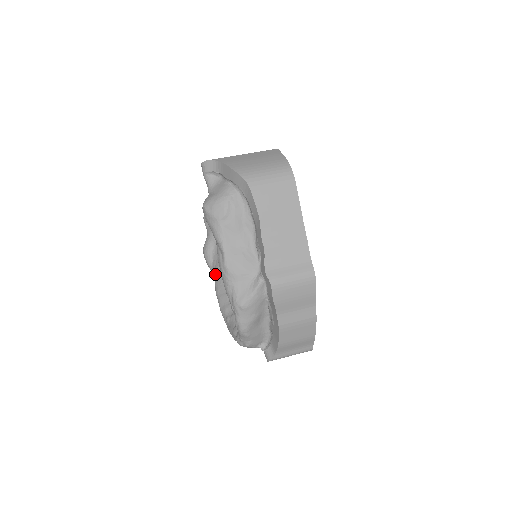
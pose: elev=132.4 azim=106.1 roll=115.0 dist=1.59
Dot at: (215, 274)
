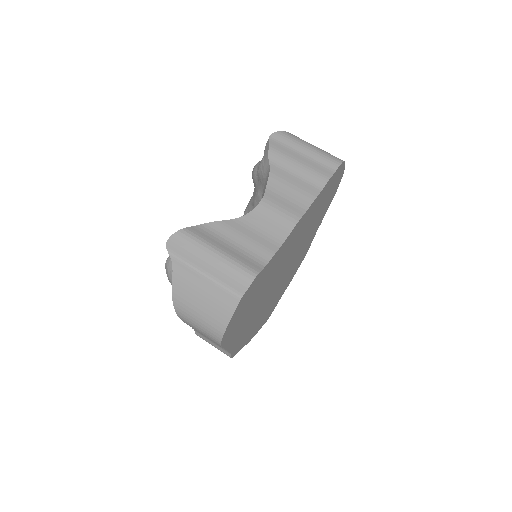
Dot at: (250, 199)
